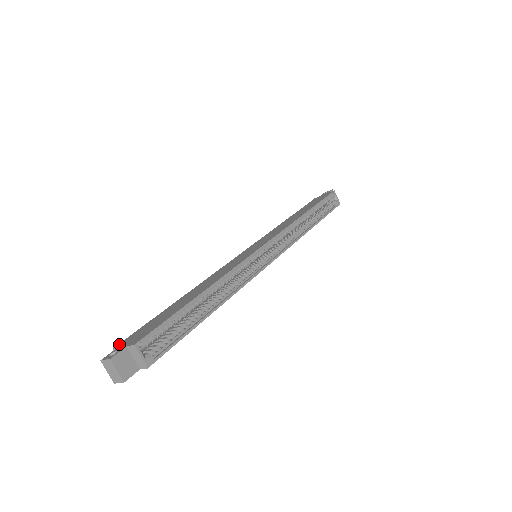
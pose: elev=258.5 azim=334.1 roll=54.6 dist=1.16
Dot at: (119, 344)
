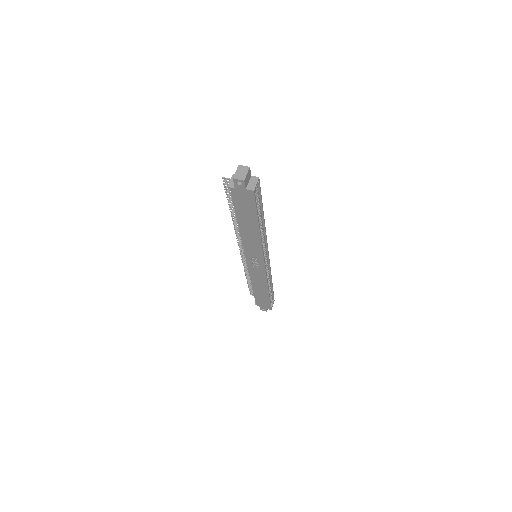
Dot at: occluded
